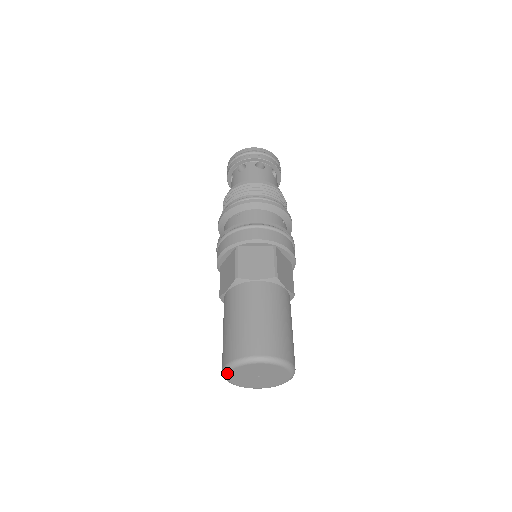
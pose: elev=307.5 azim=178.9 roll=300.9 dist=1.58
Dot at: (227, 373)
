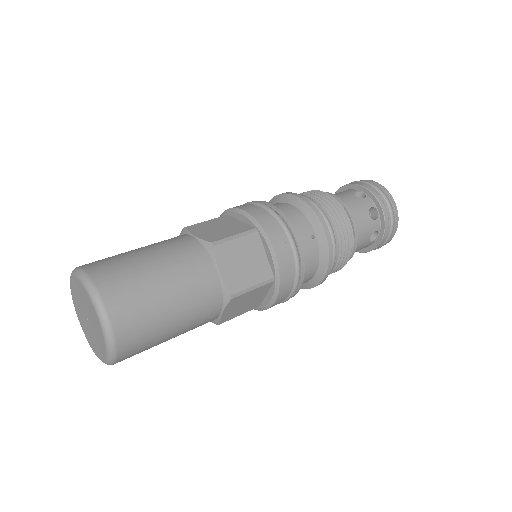
Dot at: (71, 289)
